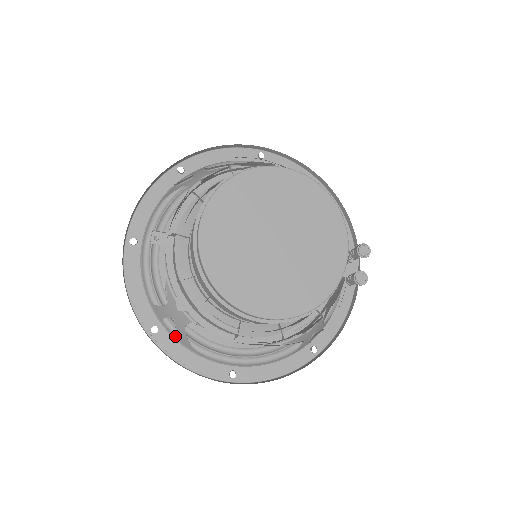
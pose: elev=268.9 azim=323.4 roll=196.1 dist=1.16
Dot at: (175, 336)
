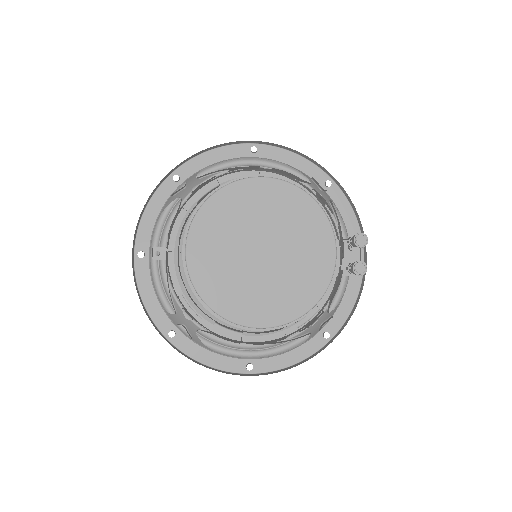
Dot at: occluded
